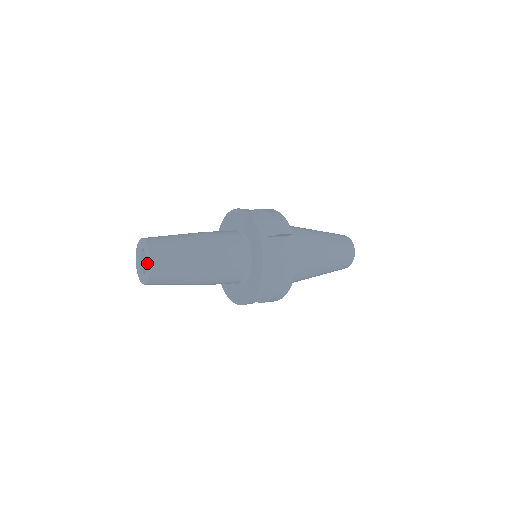
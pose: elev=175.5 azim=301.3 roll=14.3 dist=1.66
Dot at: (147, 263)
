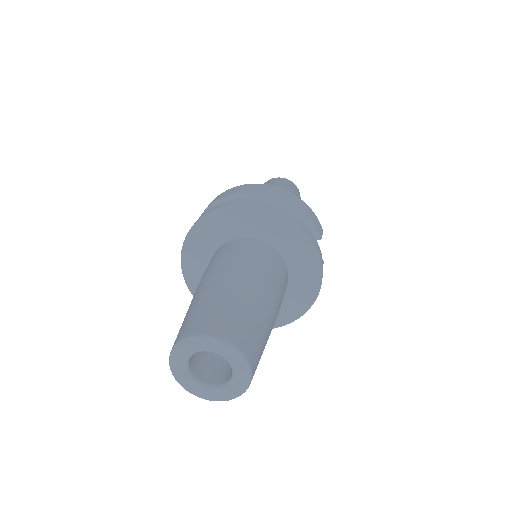
Dot at: (240, 380)
